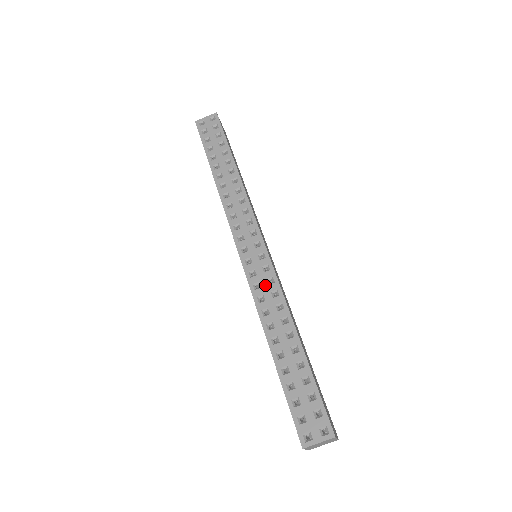
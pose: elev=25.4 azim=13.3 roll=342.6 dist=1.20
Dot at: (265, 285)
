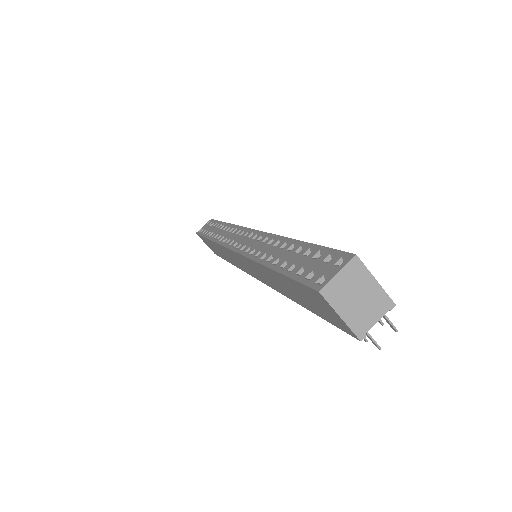
Dot at: (256, 243)
